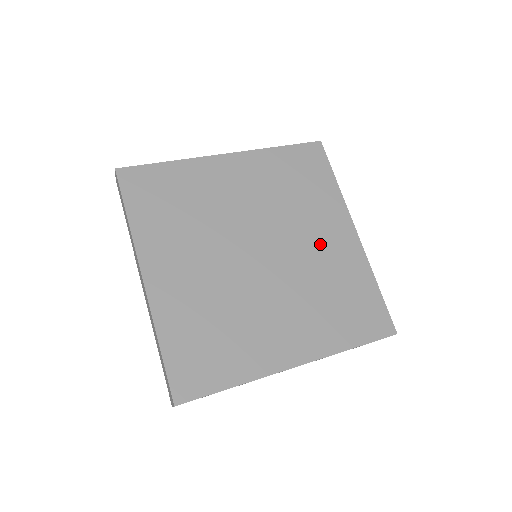
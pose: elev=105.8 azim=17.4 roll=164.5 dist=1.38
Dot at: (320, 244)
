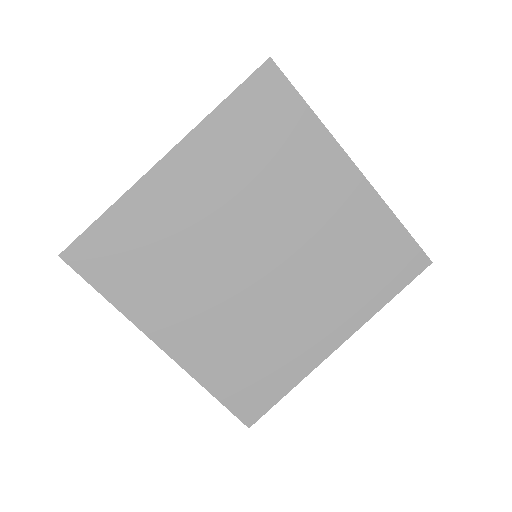
Dot at: (320, 210)
